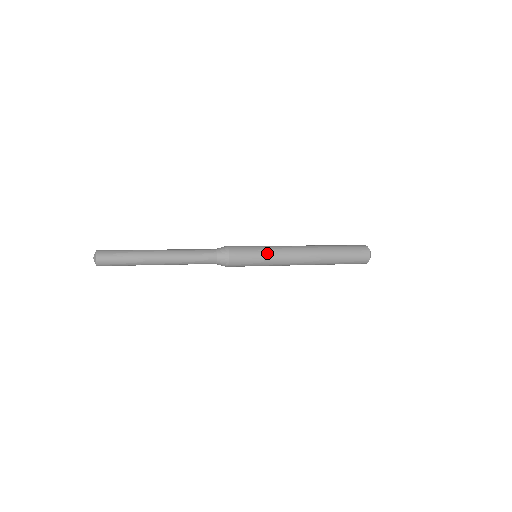
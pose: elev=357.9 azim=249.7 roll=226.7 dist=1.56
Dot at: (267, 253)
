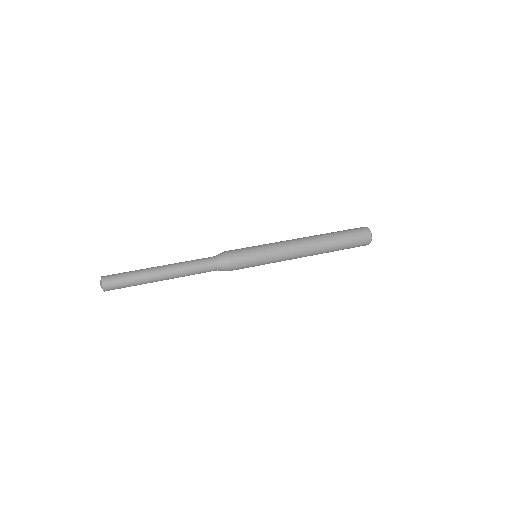
Dot at: occluded
